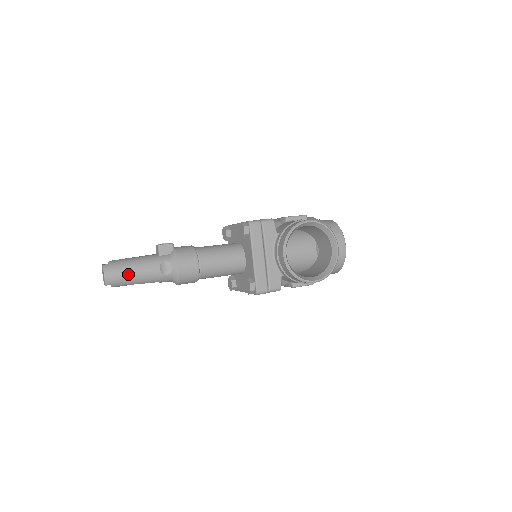
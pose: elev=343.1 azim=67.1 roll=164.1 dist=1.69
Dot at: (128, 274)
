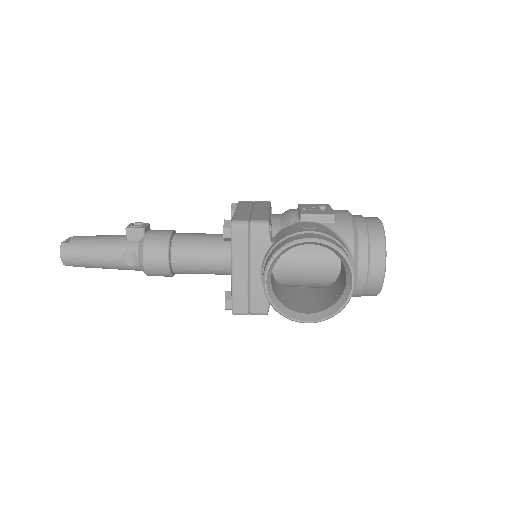
Dot at: (86, 258)
